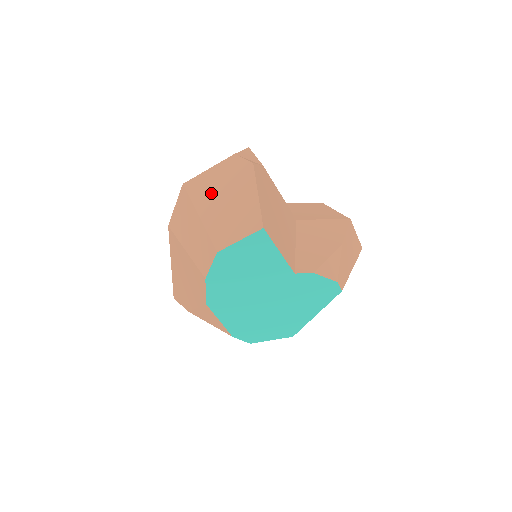
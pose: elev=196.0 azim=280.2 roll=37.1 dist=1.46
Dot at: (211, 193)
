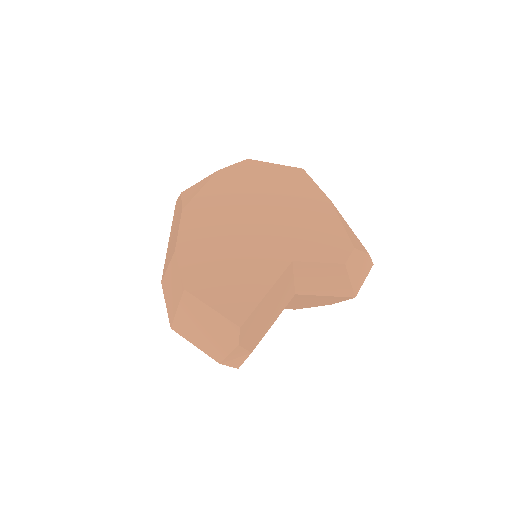
Dot at: occluded
